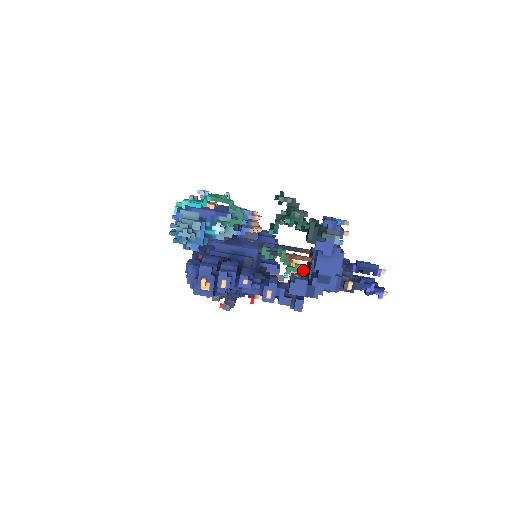
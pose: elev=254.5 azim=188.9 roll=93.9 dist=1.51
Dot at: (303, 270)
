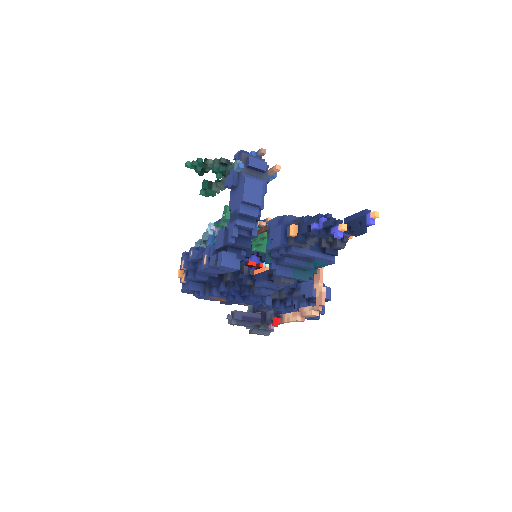
Dot at: occluded
